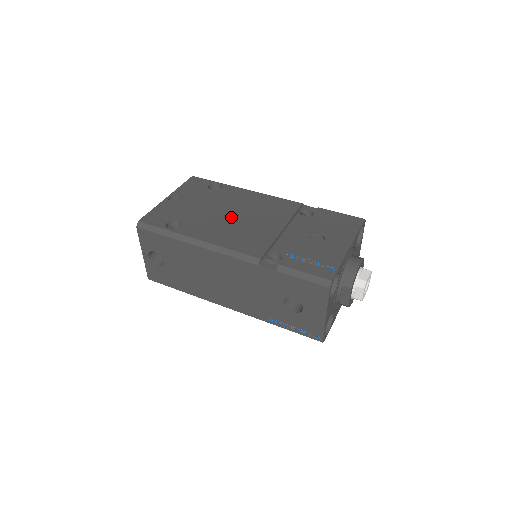
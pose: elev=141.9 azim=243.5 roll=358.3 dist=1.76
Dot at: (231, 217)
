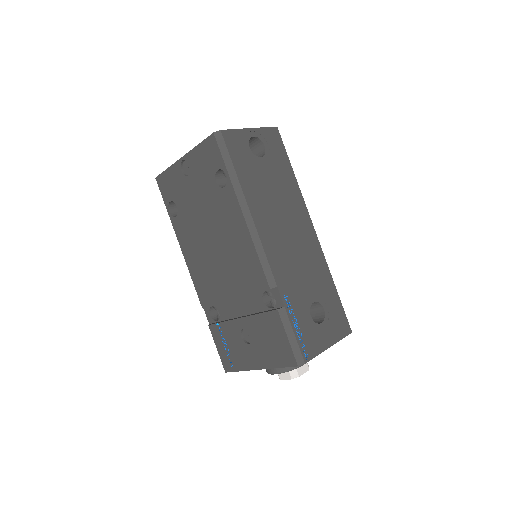
Dot at: (209, 243)
